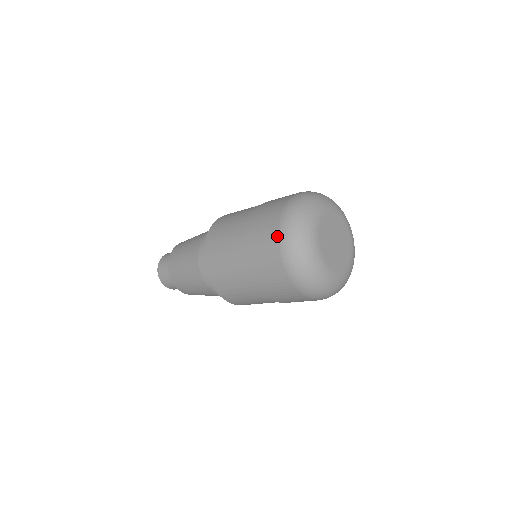
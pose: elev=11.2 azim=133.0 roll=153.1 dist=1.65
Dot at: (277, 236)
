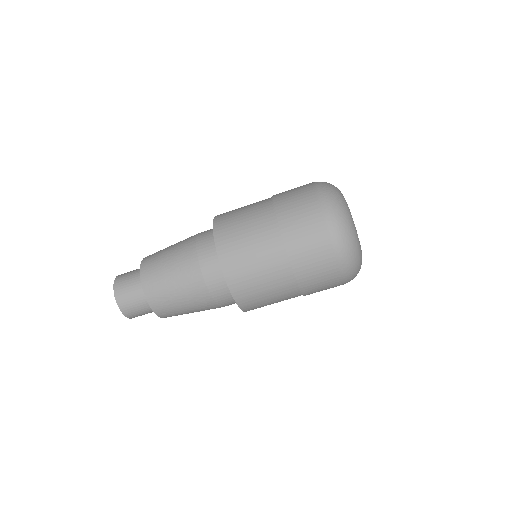
Dot at: (319, 207)
